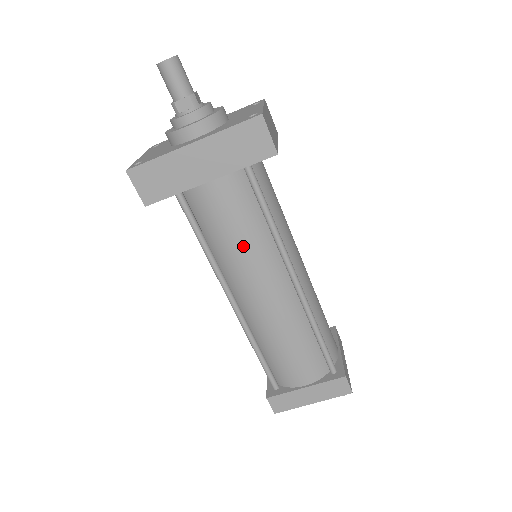
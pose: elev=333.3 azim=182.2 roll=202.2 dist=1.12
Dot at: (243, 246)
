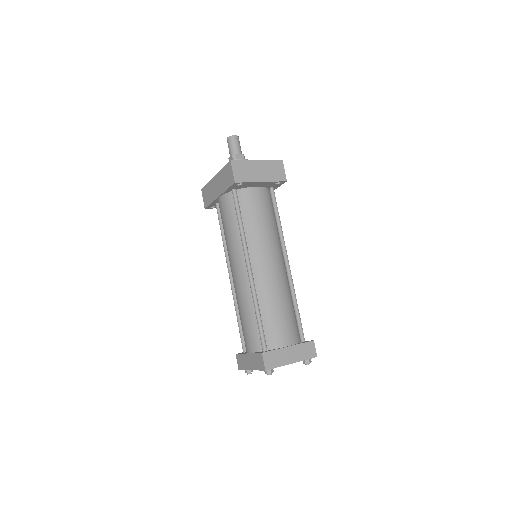
Dot at: (229, 238)
